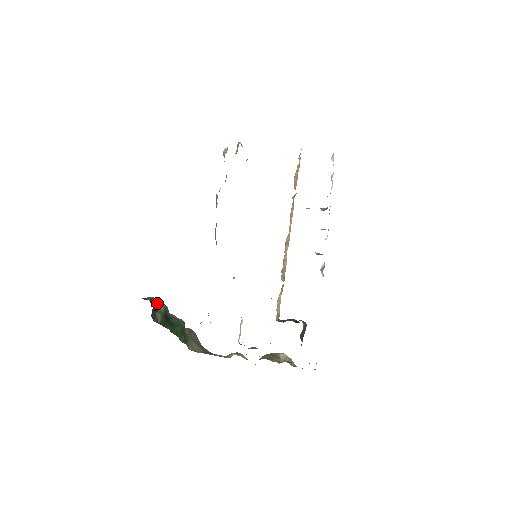
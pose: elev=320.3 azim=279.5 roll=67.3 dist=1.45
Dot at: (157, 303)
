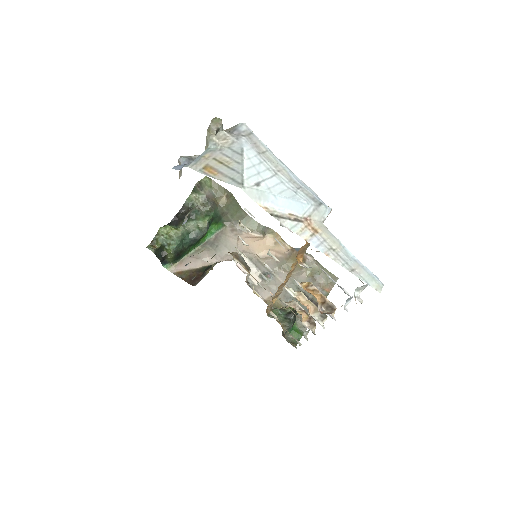
Dot at: (166, 245)
